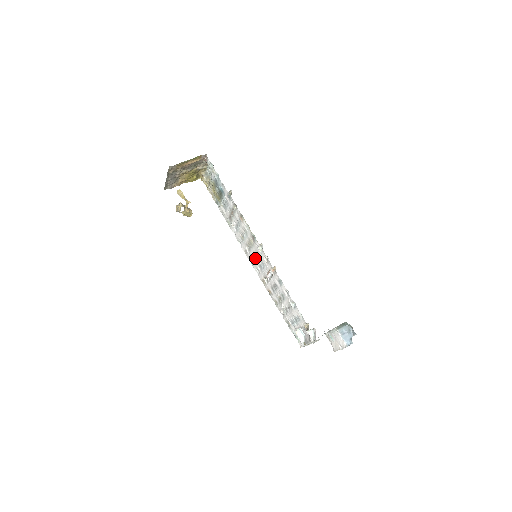
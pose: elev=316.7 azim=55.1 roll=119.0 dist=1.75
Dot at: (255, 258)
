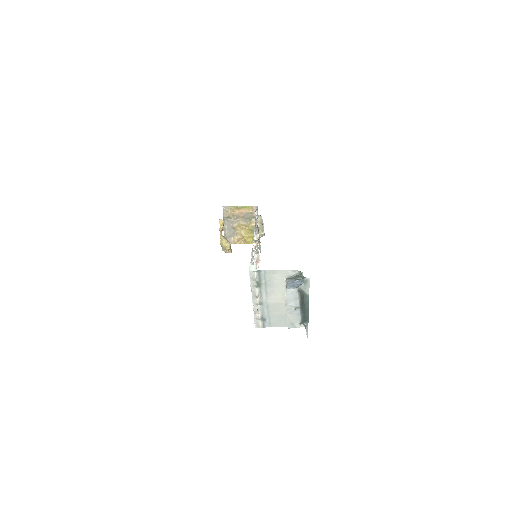
Dot at: occluded
